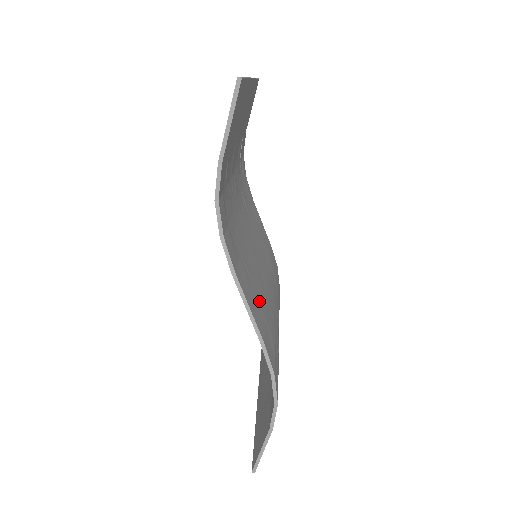
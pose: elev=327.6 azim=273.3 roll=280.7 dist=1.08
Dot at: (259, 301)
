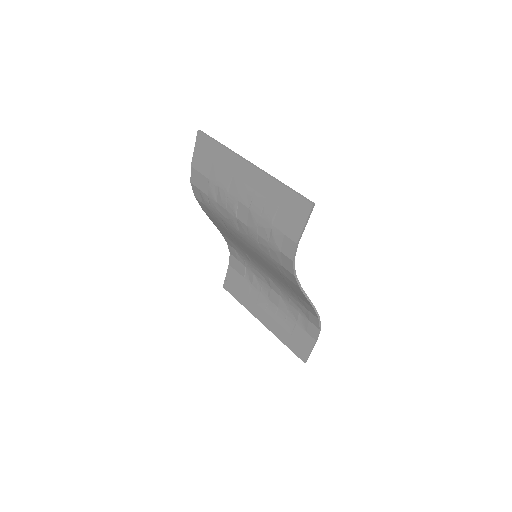
Dot at: occluded
